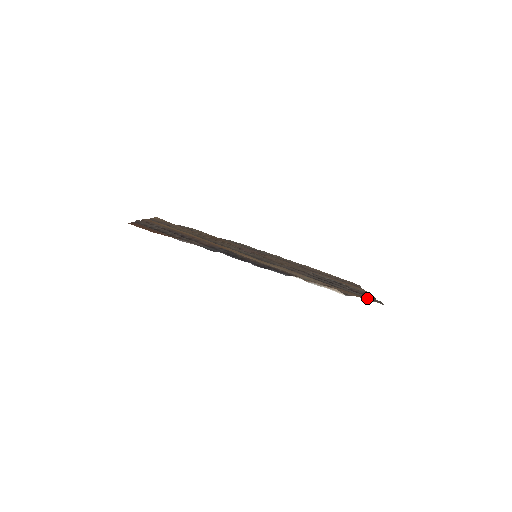
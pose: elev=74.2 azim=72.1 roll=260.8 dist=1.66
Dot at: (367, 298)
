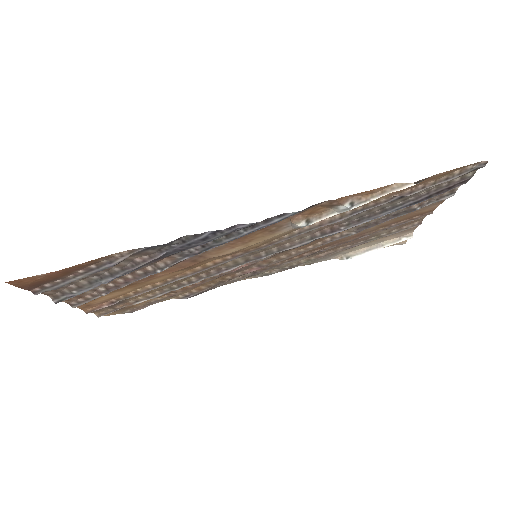
Dot at: (452, 172)
